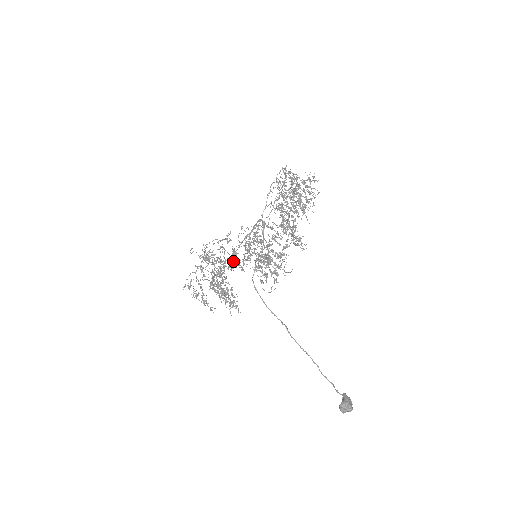
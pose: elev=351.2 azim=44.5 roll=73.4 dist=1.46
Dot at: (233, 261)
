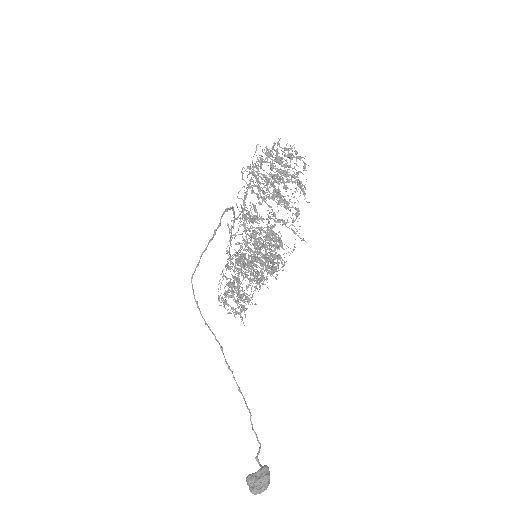
Dot at: (255, 261)
